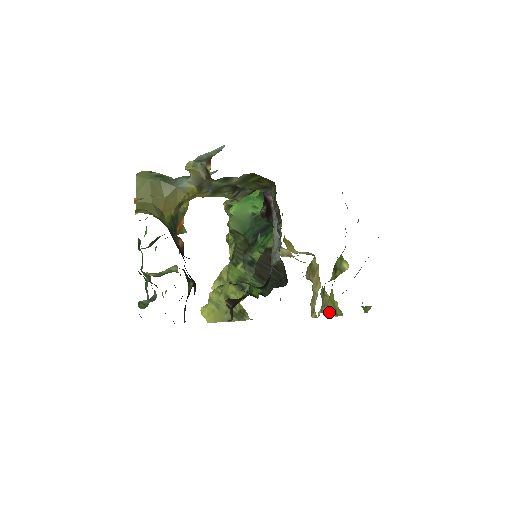
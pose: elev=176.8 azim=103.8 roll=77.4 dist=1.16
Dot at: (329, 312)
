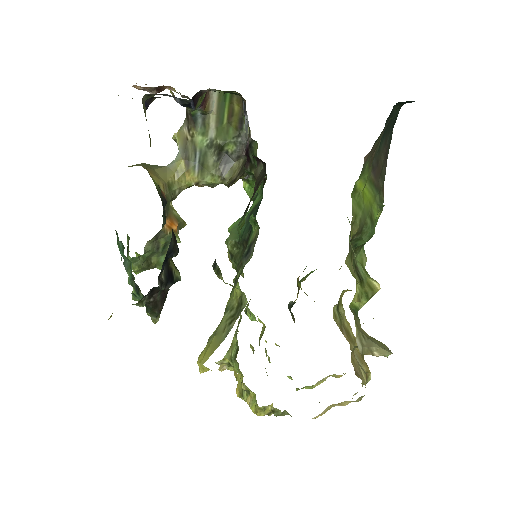
Dot at: (375, 351)
